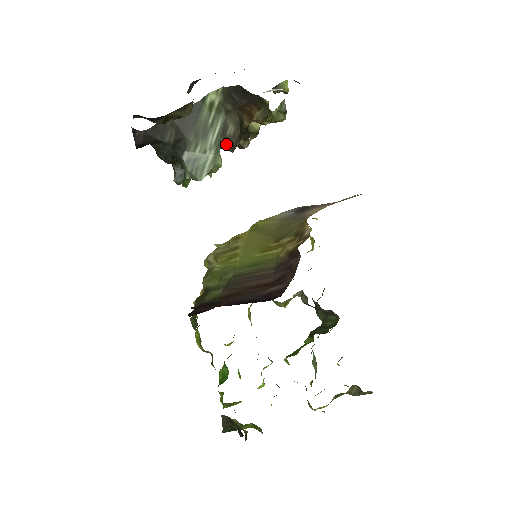
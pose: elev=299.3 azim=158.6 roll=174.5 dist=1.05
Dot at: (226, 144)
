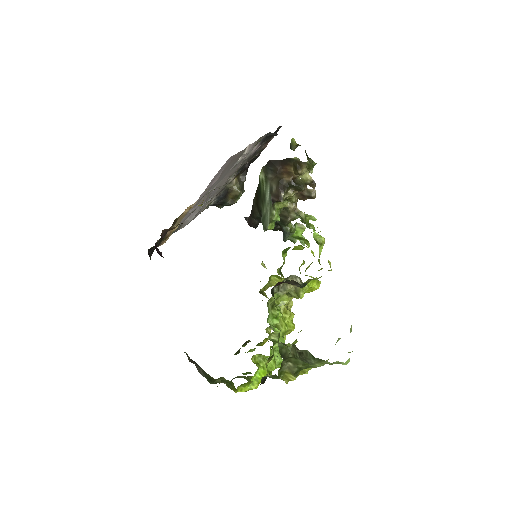
Dot at: (275, 198)
